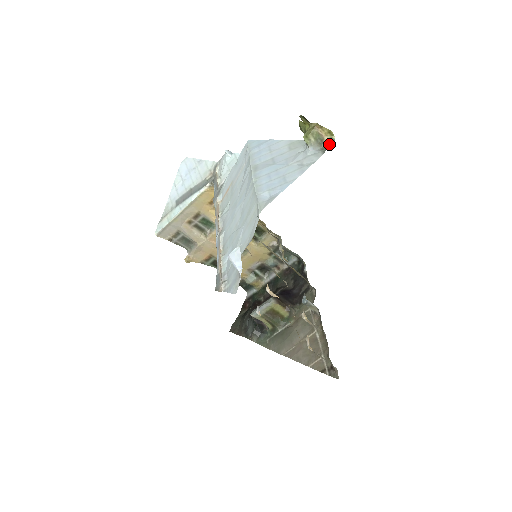
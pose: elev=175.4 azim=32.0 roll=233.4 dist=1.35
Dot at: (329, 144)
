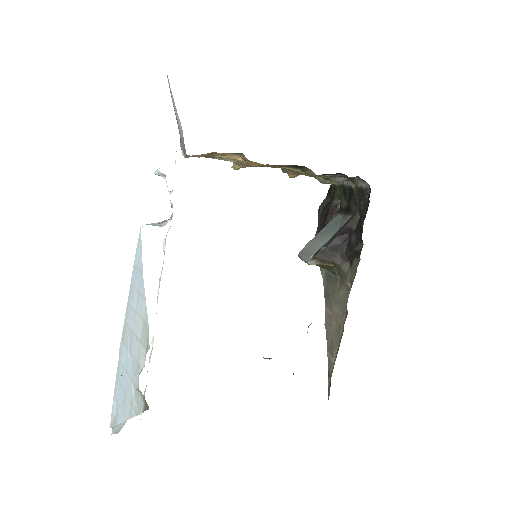
Dot at: (146, 404)
